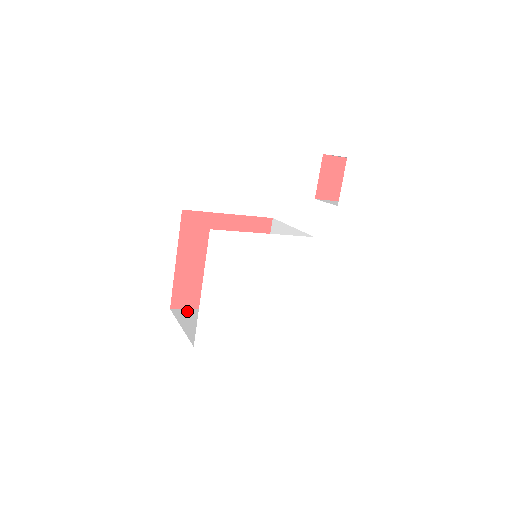
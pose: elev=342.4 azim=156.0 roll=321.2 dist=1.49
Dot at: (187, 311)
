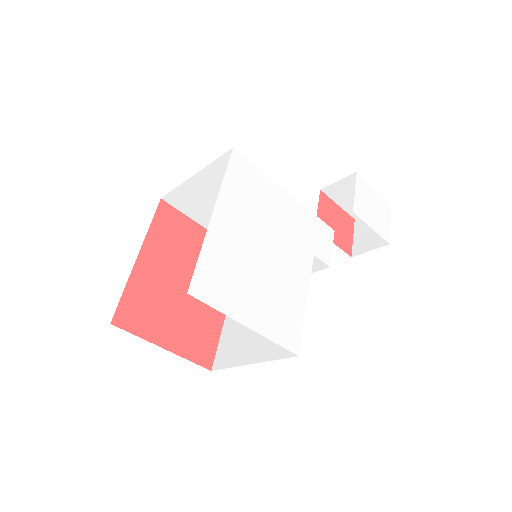
Dot at: occluded
